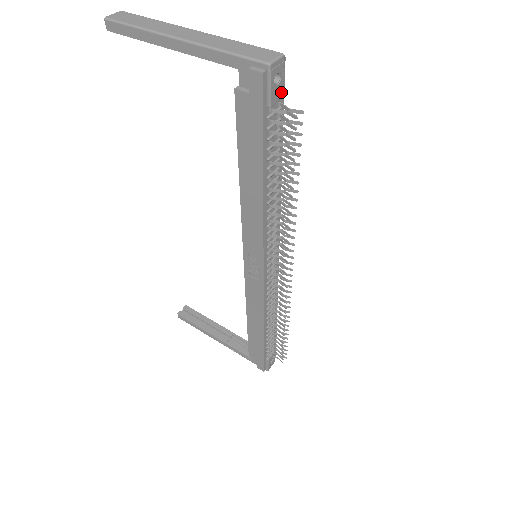
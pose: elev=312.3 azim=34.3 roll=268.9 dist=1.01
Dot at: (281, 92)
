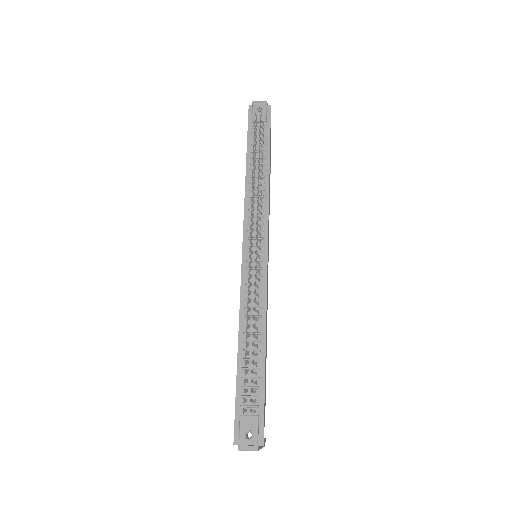
Dot at: (264, 117)
